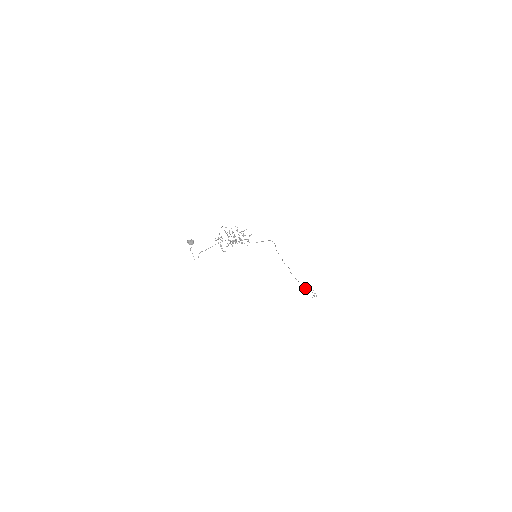
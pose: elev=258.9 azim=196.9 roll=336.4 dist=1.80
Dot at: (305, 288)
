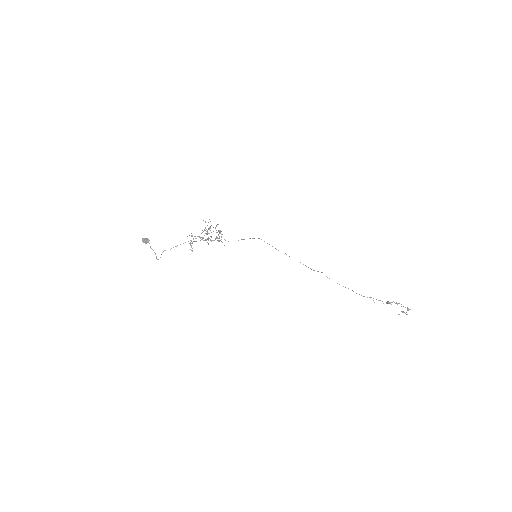
Dot at: (378, 300)
